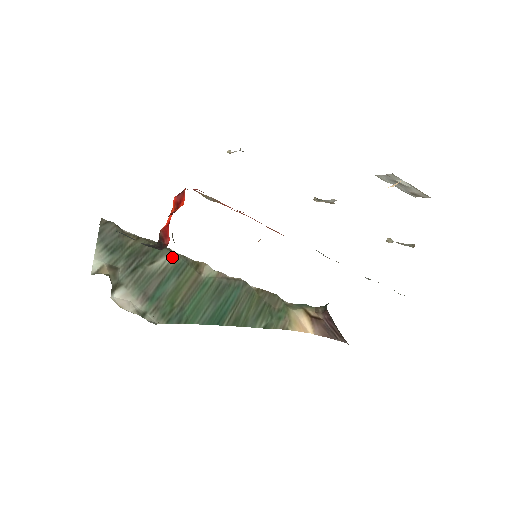
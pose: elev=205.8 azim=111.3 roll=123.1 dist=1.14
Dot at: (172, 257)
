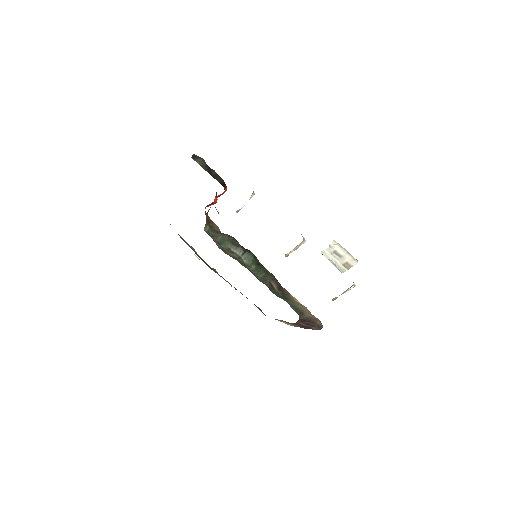
Dot at: occluded
